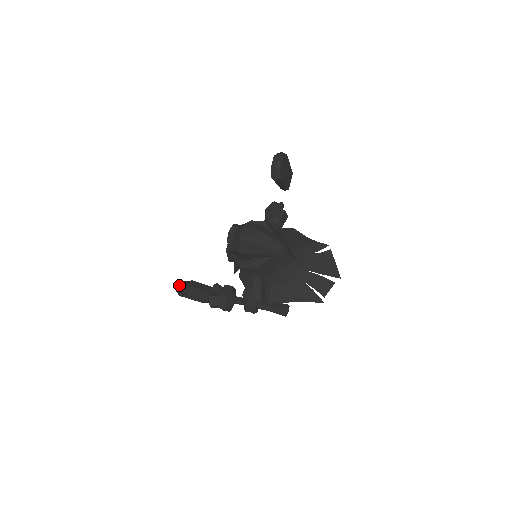
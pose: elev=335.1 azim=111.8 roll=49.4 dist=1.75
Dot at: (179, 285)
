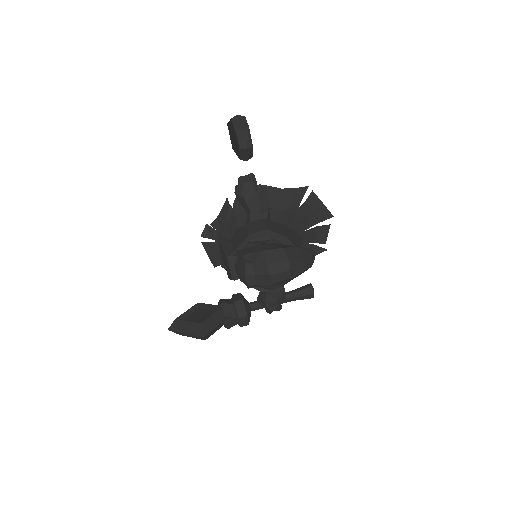
Dot at: (179, 329)
